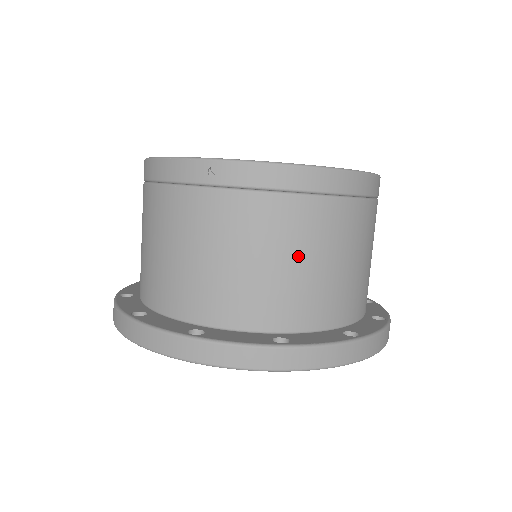
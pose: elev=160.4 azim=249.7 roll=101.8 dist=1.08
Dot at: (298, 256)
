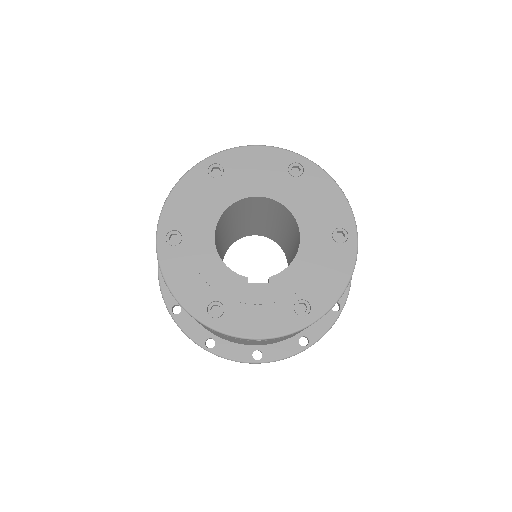
Dot at: occluded
